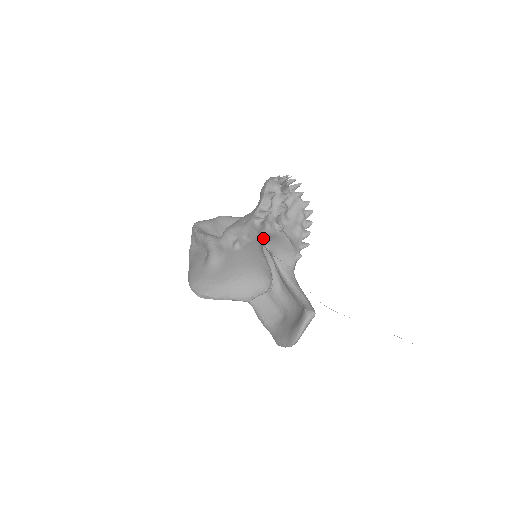
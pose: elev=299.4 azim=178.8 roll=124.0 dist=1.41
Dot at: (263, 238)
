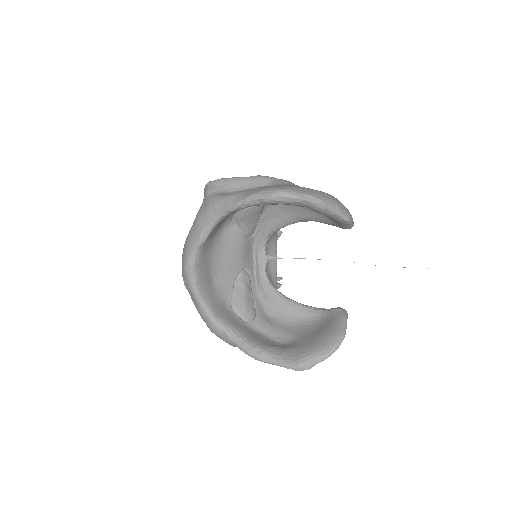
Dot at: occluded
